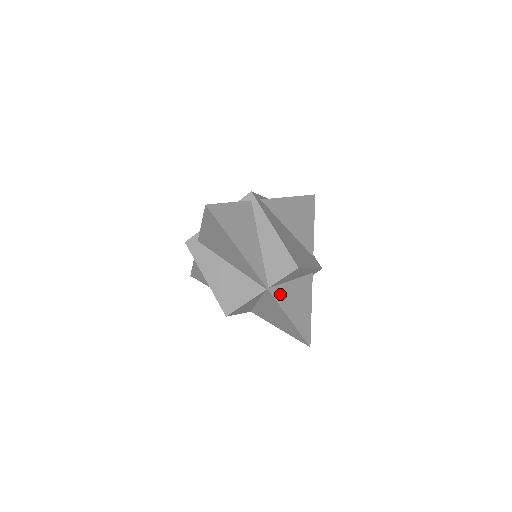
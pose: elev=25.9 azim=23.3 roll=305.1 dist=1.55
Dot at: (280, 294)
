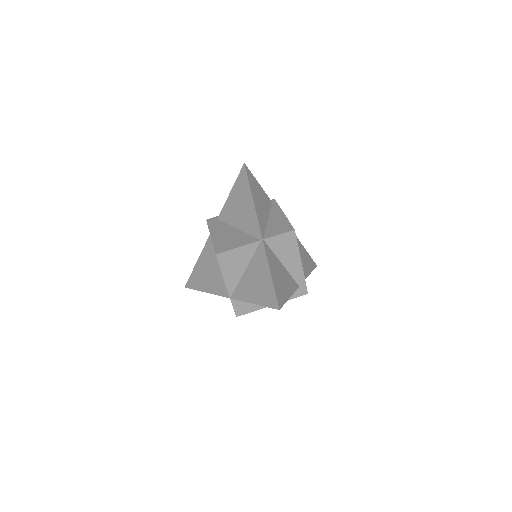
Dot at: (270, 254)
